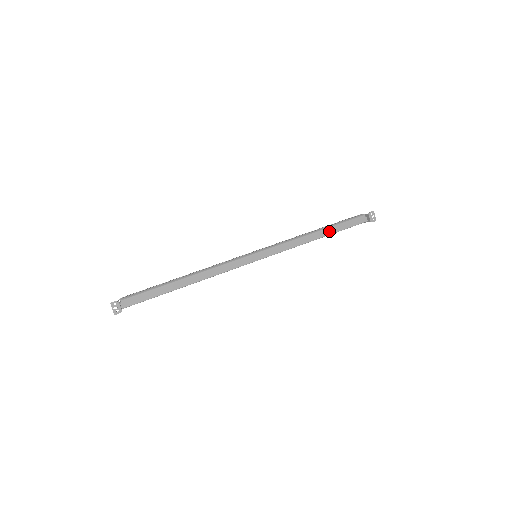
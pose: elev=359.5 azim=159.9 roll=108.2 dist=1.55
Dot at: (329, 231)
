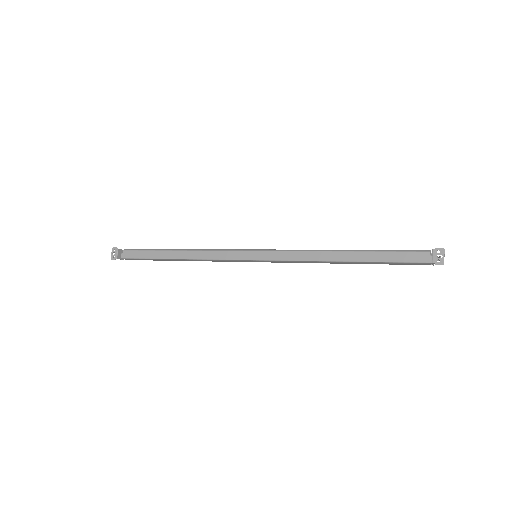
Dot at: (359, 256)
